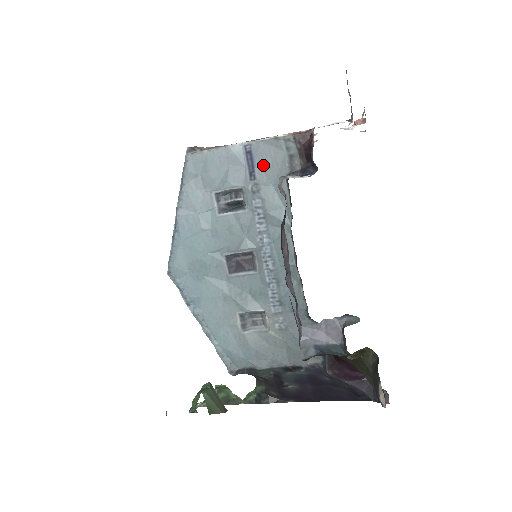
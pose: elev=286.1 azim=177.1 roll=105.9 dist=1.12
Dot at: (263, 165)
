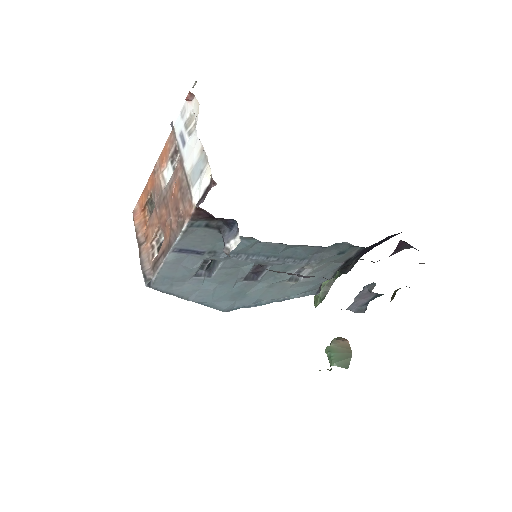
Dot at: (198, 245)
